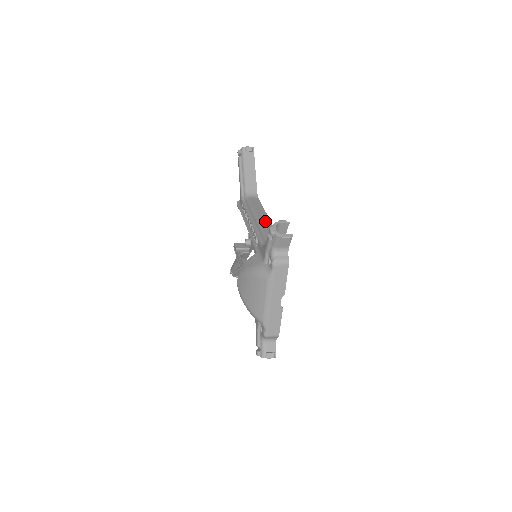
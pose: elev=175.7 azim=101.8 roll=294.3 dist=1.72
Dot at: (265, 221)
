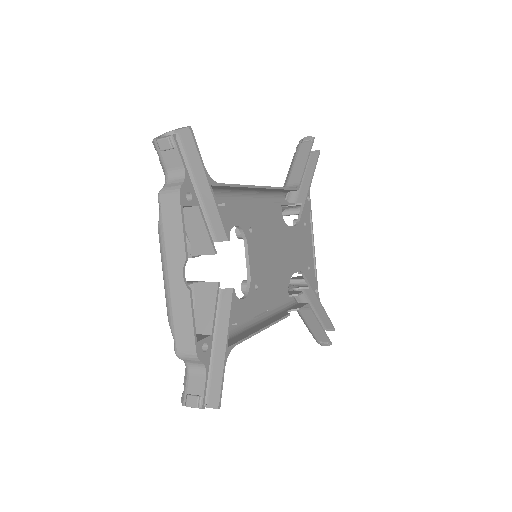
Dot at: occluded
